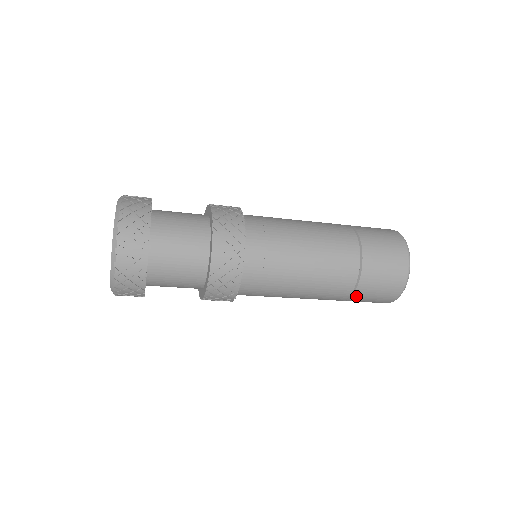
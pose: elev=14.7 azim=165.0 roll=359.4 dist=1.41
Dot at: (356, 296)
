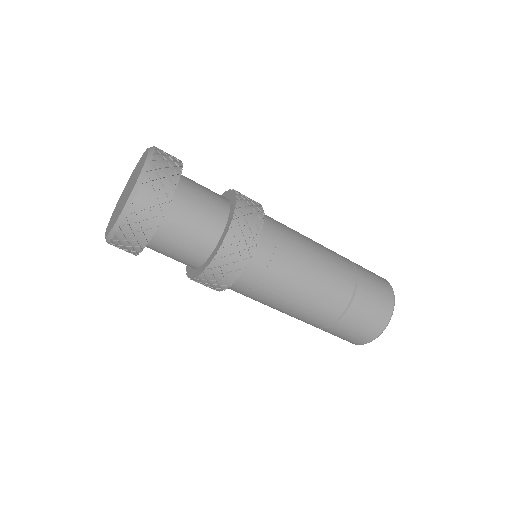
Dot at: (352, 310)
